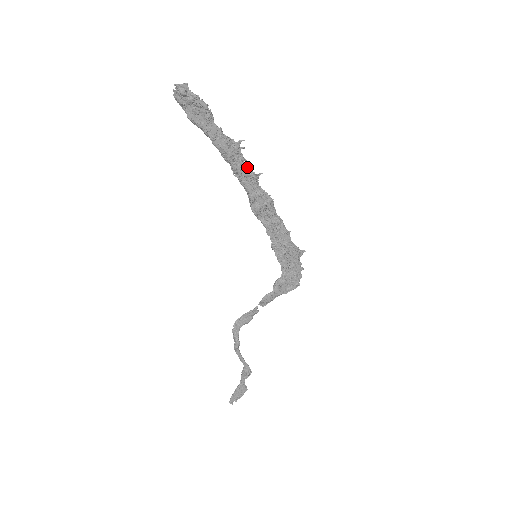
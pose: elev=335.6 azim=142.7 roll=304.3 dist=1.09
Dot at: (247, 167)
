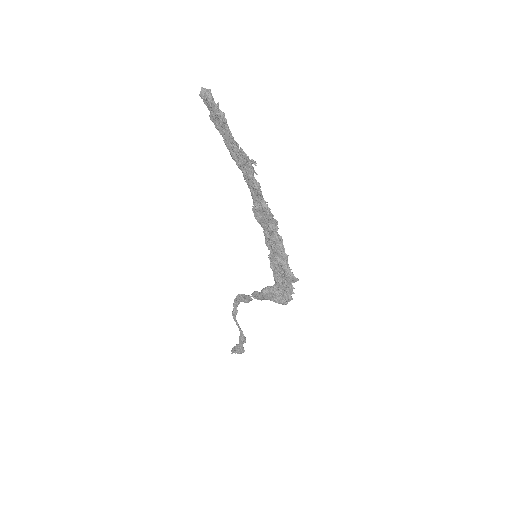
Dot at: (253, 180)
